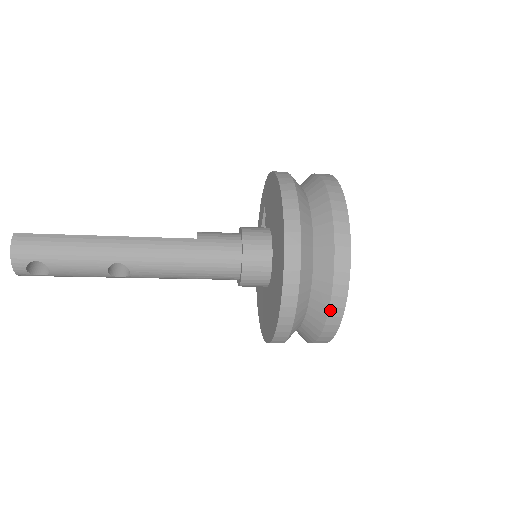
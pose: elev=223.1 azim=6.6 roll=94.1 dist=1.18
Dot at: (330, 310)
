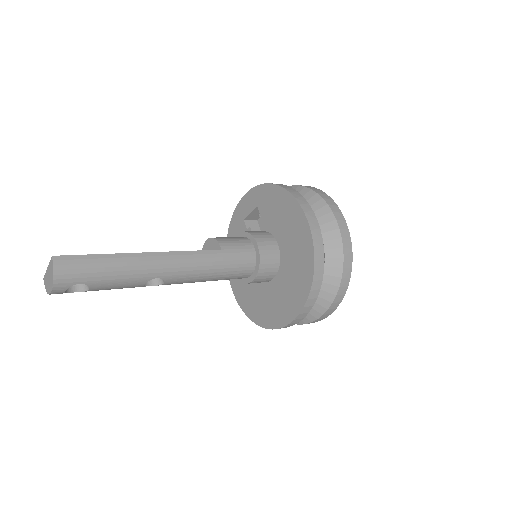
Dot at: (327, 311)
